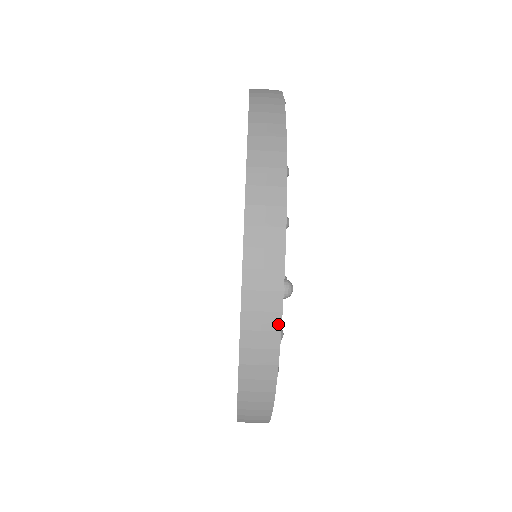
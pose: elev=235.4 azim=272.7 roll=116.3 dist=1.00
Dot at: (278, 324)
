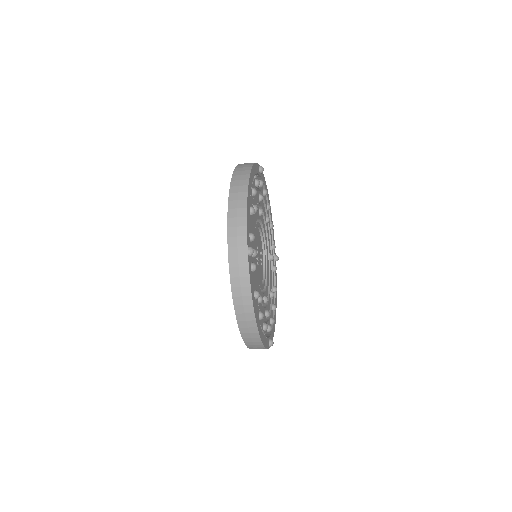
Dot at: occluded
